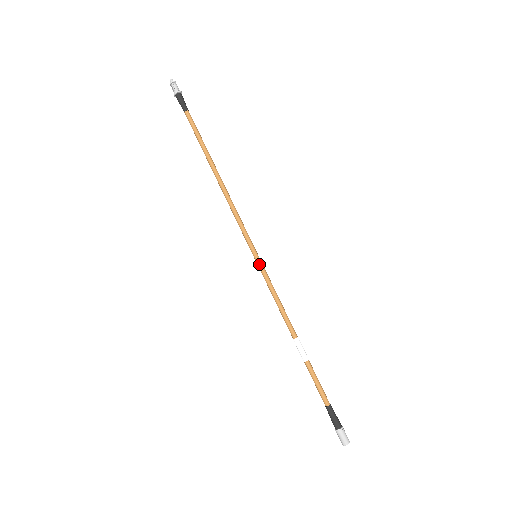
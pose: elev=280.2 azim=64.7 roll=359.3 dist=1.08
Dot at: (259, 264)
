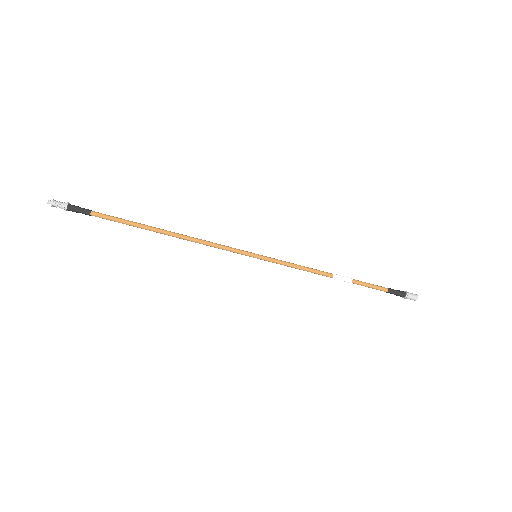
Dot at: (264, 259)
